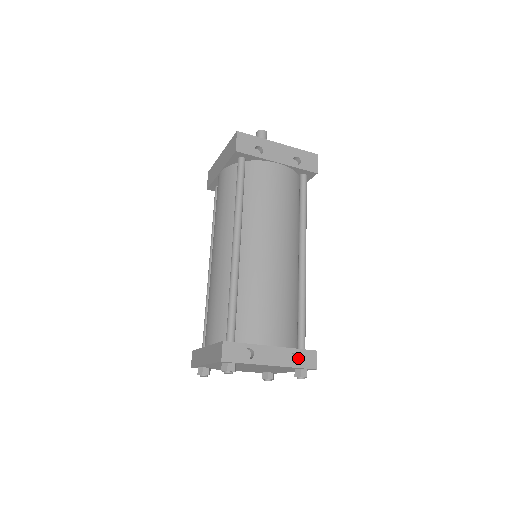
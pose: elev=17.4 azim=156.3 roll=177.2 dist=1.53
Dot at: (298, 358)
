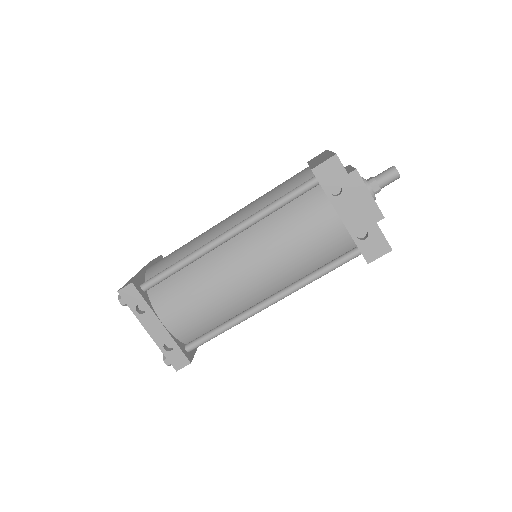
Dot at: (171, 350)
